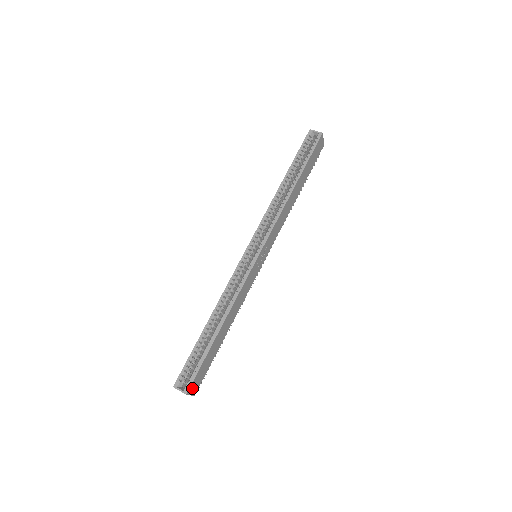
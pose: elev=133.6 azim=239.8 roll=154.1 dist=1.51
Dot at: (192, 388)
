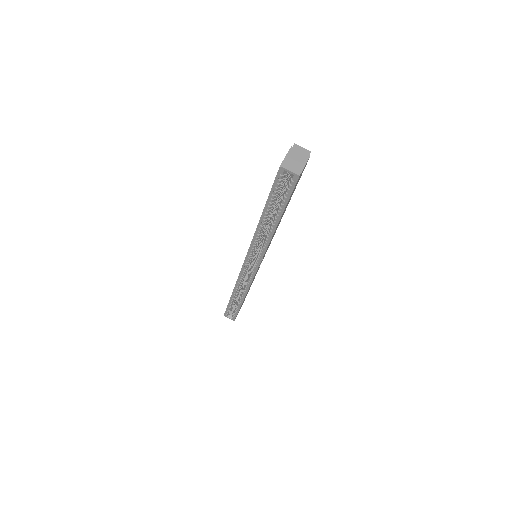
Dot at: (237, 314)
